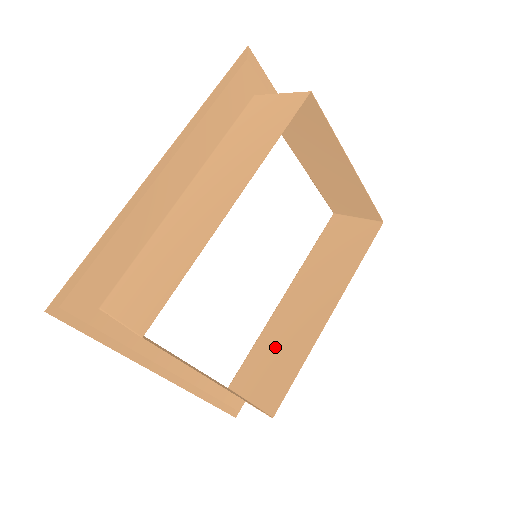
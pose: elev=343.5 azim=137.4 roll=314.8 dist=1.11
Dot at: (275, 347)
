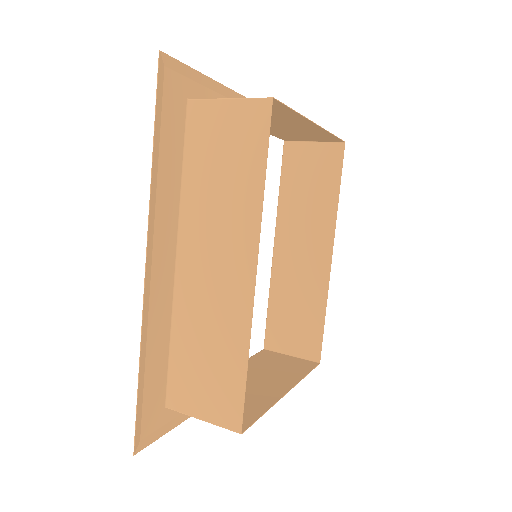
Dot at: (291, 302)
